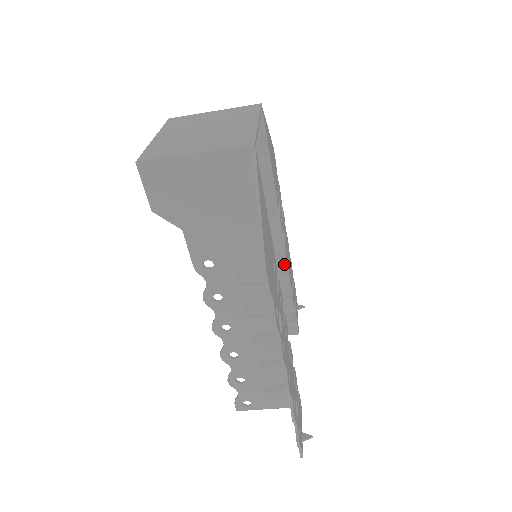
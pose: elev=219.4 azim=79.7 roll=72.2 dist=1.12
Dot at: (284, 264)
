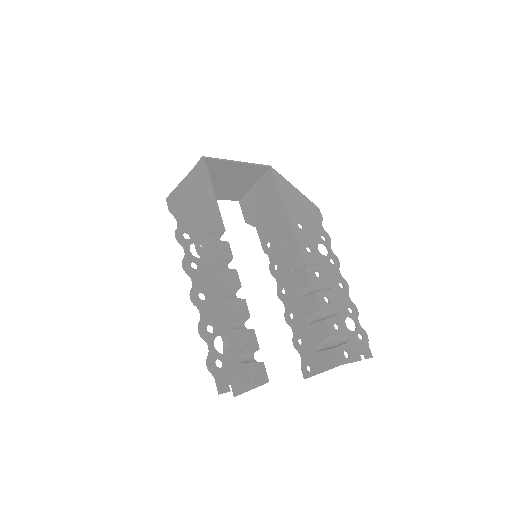
Dot at: (309, 283)
